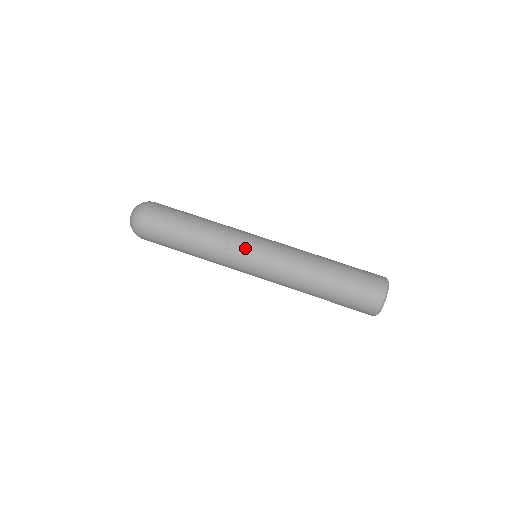
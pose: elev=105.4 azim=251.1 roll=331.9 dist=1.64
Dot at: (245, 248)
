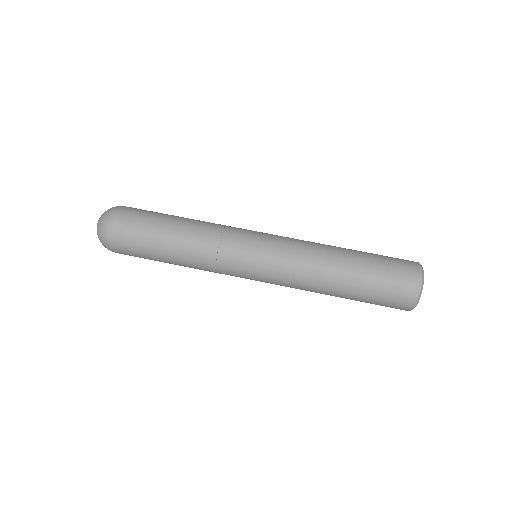
Dot at: (239, 265)
